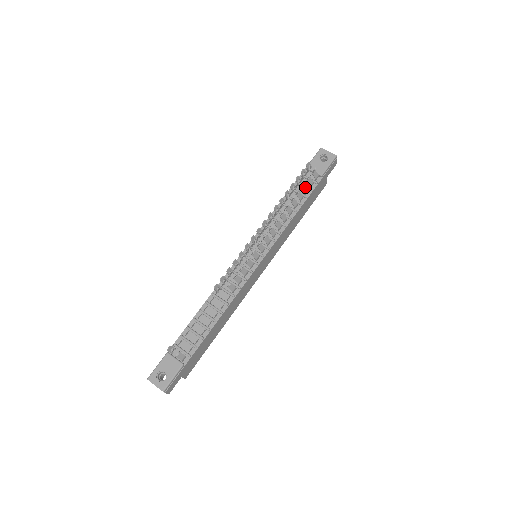
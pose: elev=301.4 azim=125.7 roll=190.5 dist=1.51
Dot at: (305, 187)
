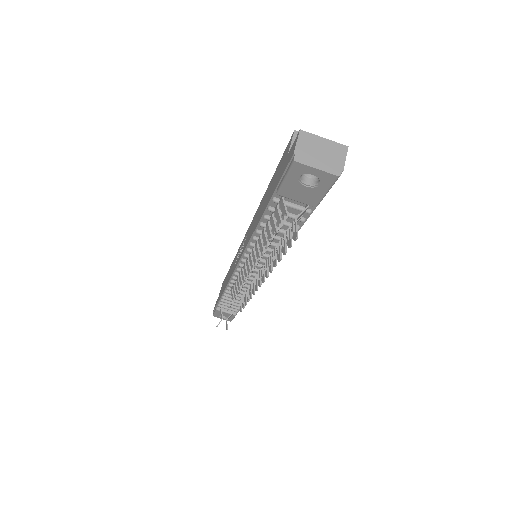
Dot at: occluded
